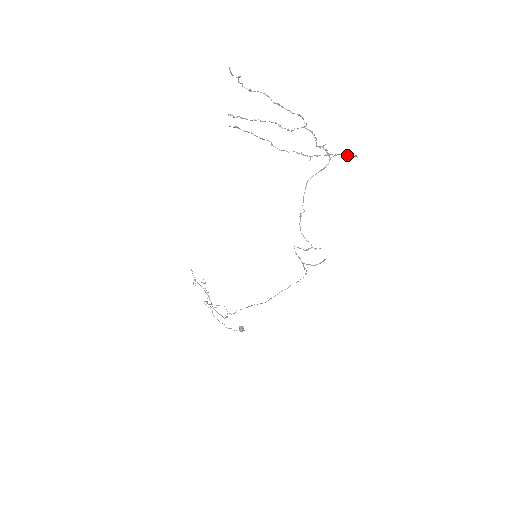
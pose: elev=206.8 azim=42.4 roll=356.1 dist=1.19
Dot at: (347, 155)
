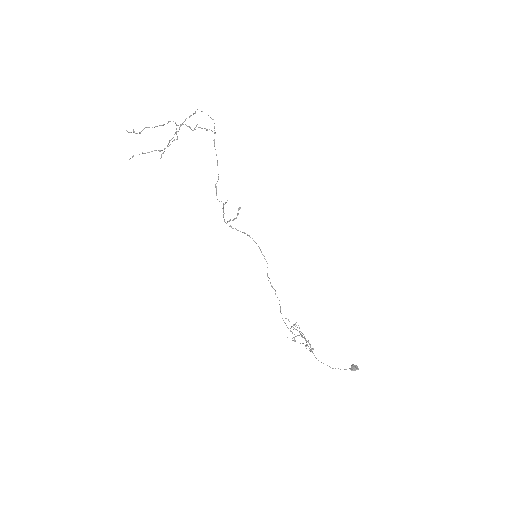
Dot at: (190, 116)
